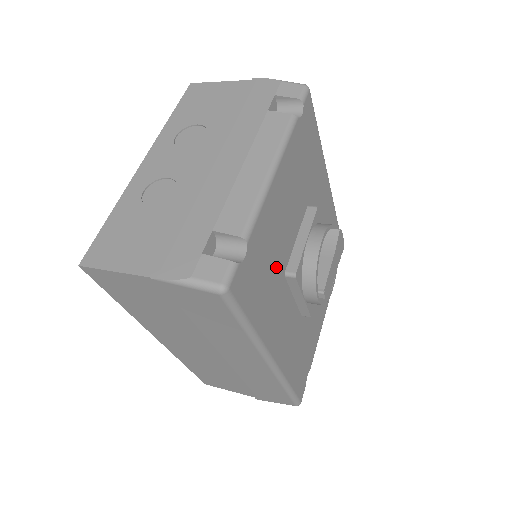
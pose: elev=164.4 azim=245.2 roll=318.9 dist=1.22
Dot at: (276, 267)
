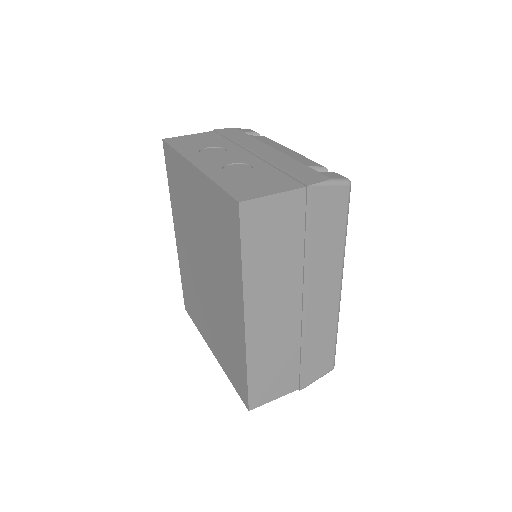
Dot at: occluded
